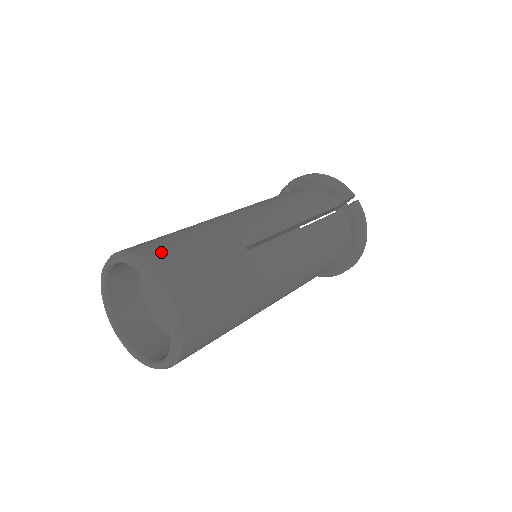
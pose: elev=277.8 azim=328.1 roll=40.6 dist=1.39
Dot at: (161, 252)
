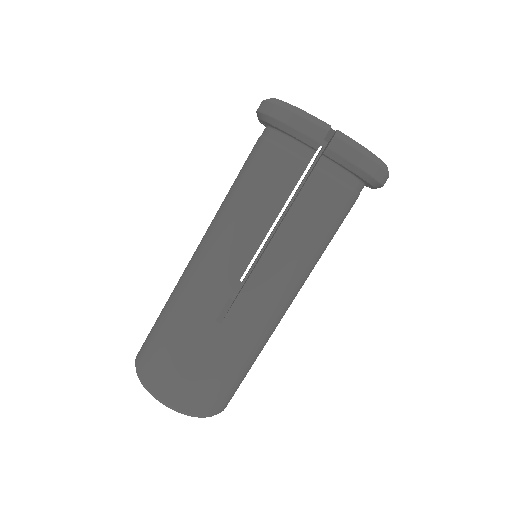
Dot at: (153, 370)
